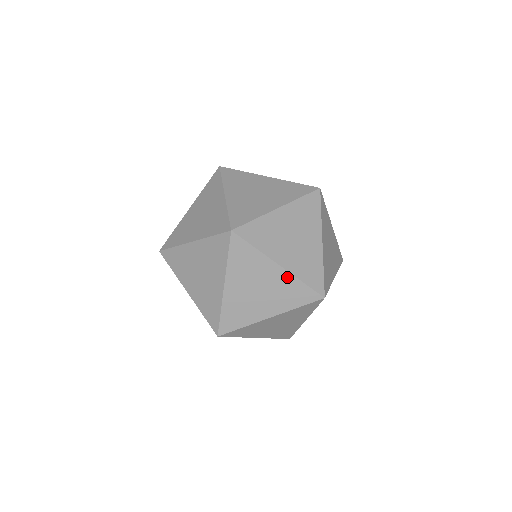
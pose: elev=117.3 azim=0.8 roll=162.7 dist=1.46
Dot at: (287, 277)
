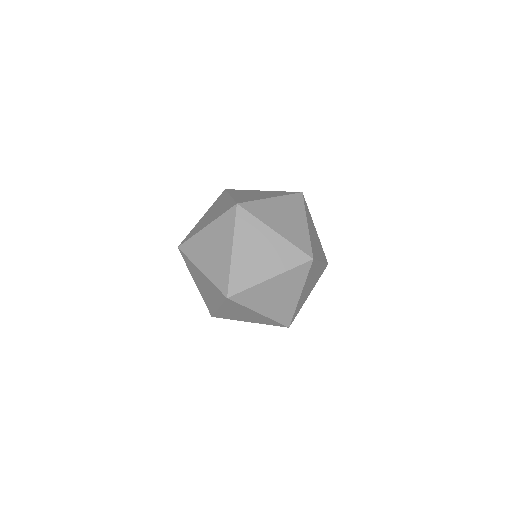
Dot at: (282, 277)
